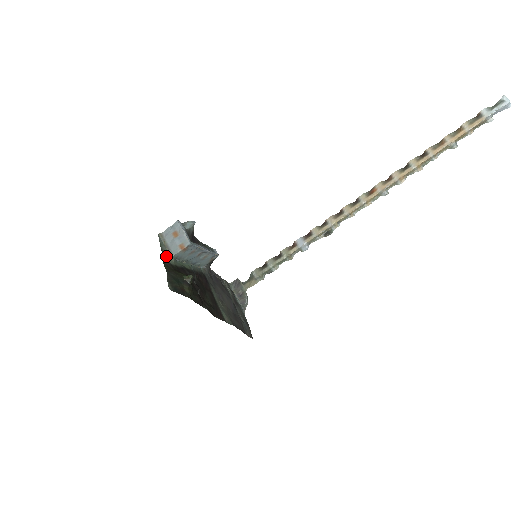
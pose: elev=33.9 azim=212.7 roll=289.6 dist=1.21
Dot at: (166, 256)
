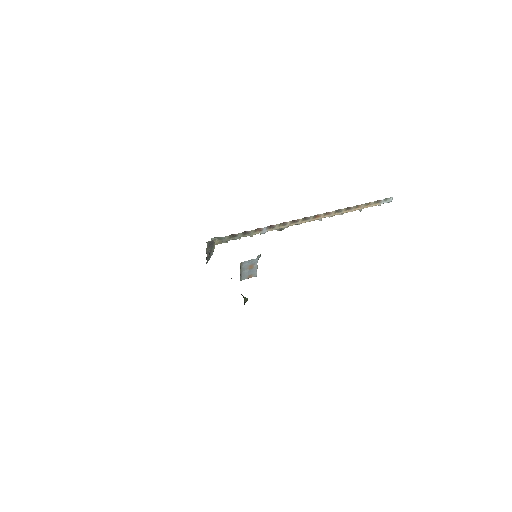
Dot at: occluded
